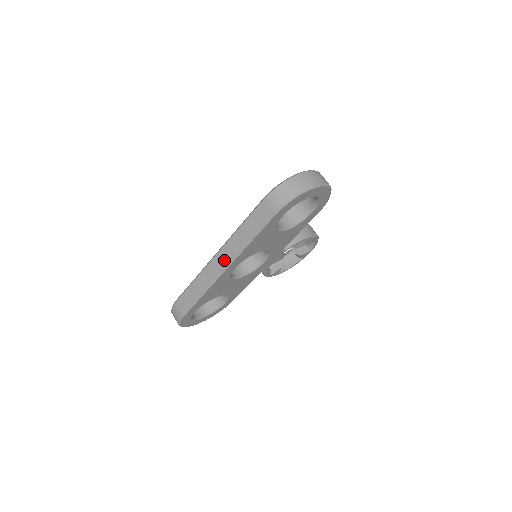
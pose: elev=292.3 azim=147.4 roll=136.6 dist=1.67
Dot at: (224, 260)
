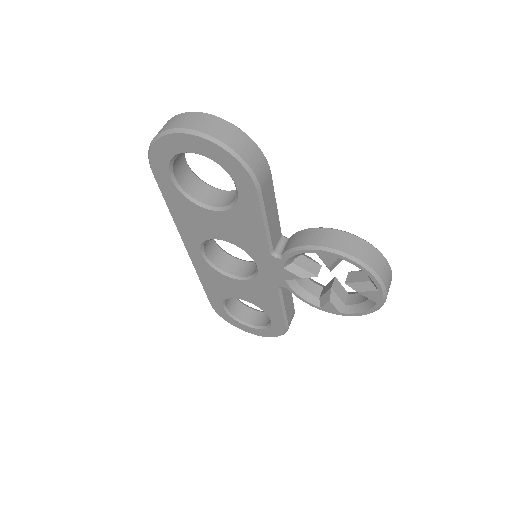
Dot at: occluded
